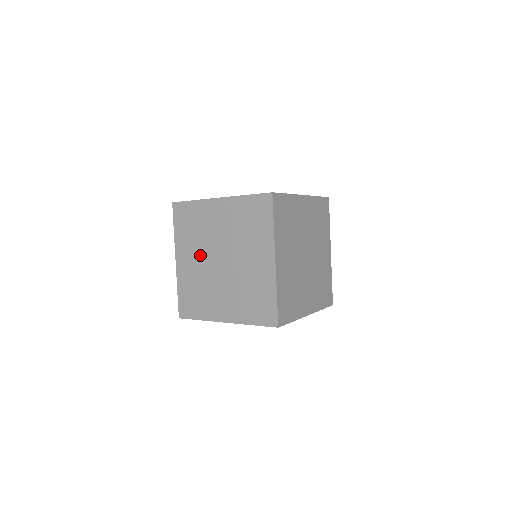
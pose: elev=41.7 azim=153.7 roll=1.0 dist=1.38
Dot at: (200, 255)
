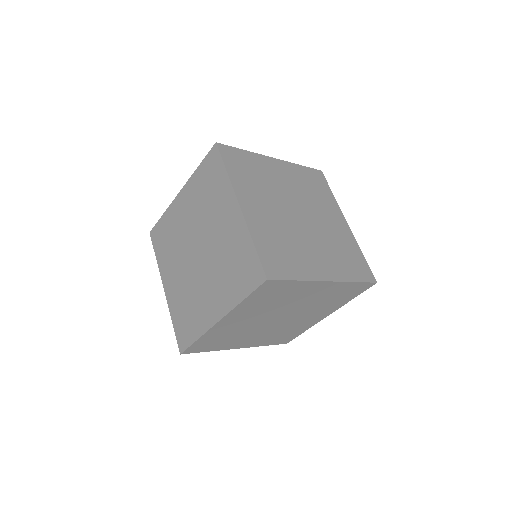
Dot at: (180, 263)
